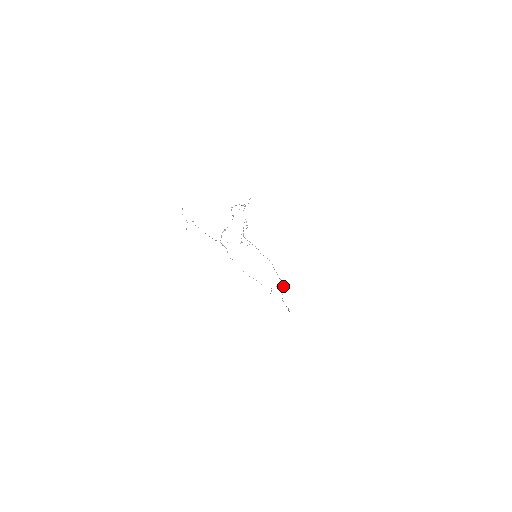
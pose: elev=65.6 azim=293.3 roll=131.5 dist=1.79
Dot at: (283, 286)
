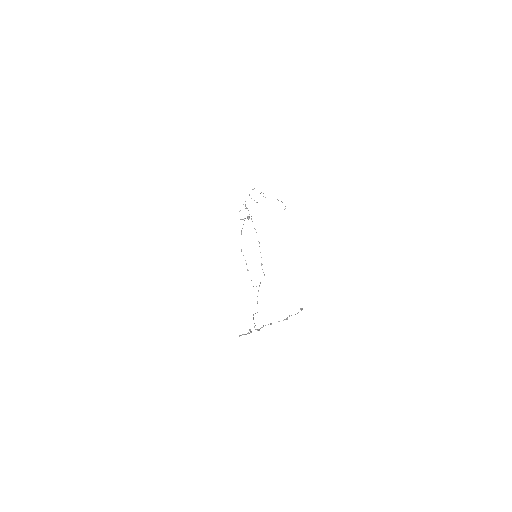
Dot at: occluded
